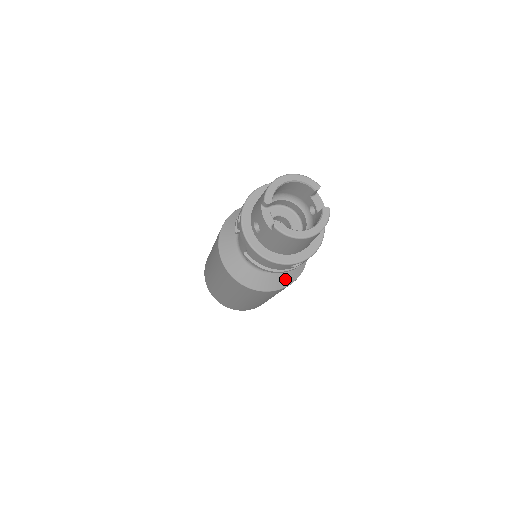
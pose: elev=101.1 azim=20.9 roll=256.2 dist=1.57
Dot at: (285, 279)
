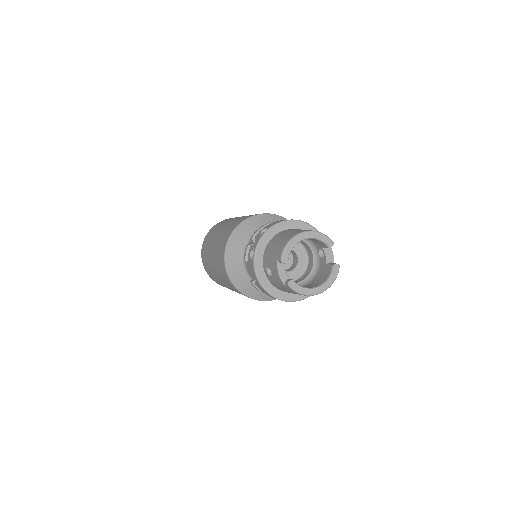
Dot at: occluded
